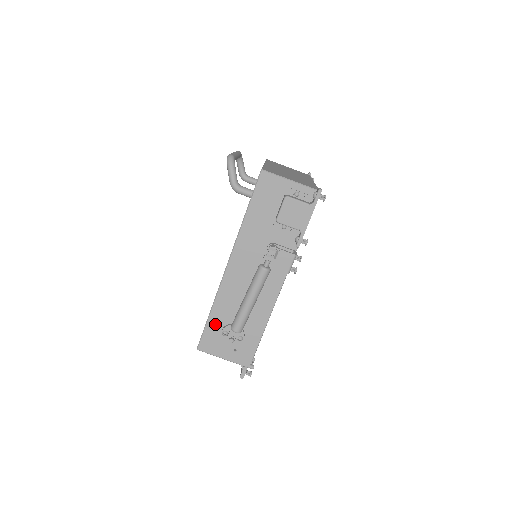
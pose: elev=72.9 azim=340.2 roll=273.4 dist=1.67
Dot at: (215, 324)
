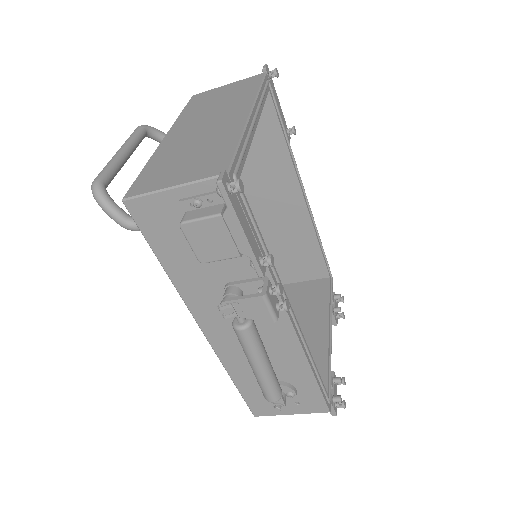
Dot at: (249, 389)
